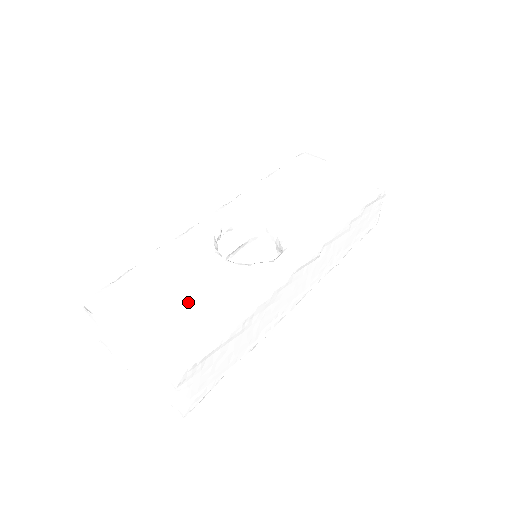
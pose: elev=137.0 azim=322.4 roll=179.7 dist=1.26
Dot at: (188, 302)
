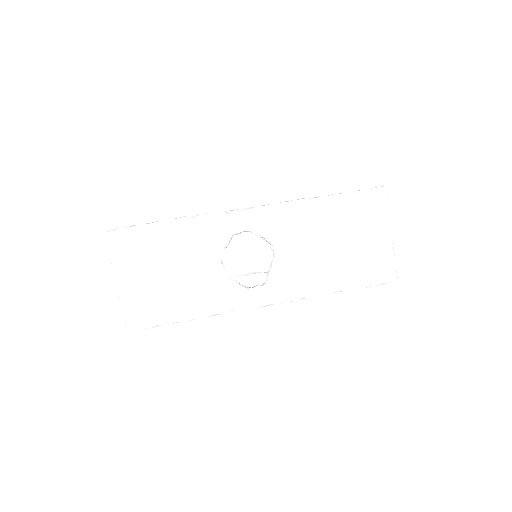
Dot at: (171, 285)
